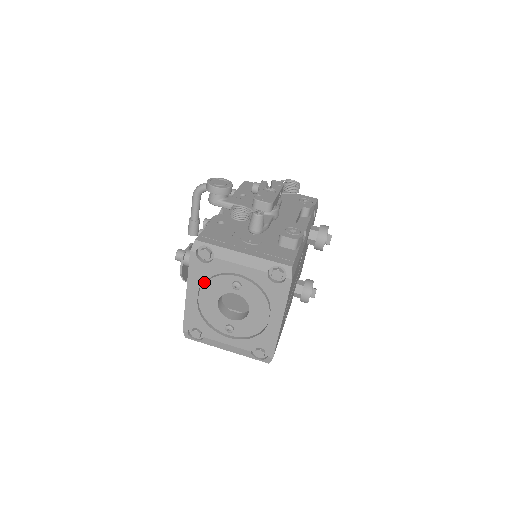
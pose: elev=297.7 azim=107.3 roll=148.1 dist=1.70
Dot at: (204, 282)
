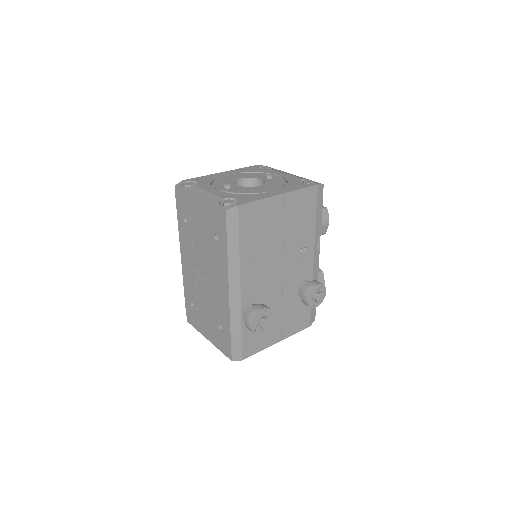
Dot at: occluded
